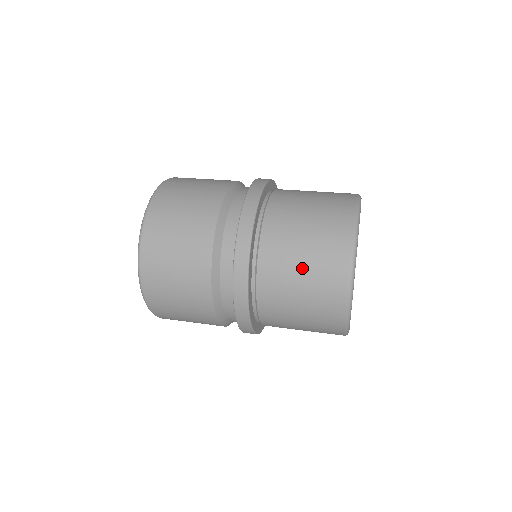
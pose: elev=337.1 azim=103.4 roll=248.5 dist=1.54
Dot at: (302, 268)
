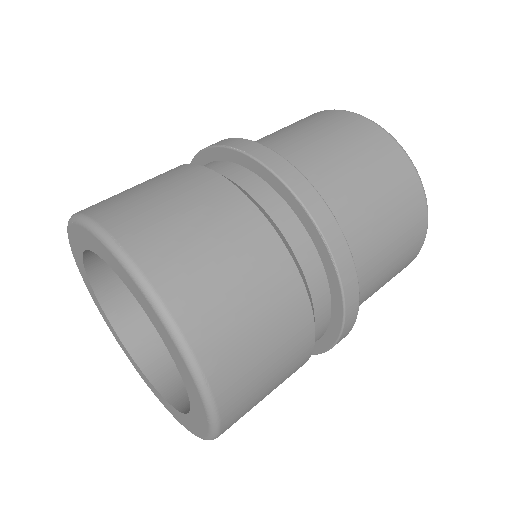
Dot at: (392, 258)
